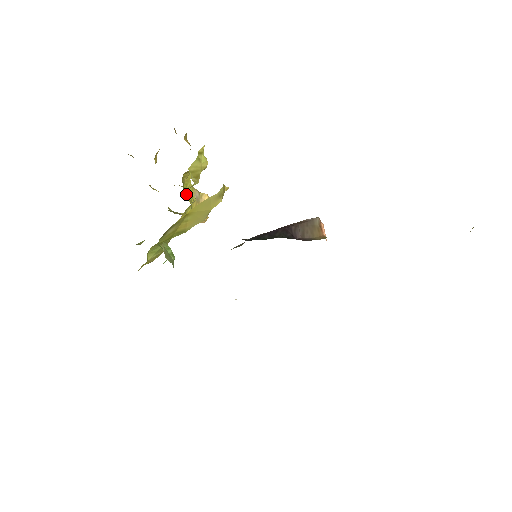
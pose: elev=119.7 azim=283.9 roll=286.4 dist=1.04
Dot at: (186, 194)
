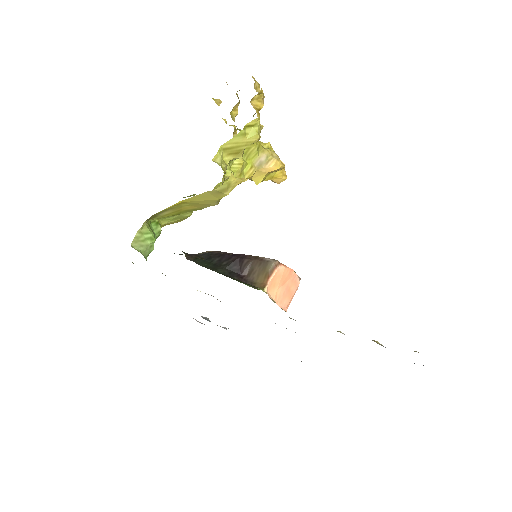
Dot at: (233, 163)
